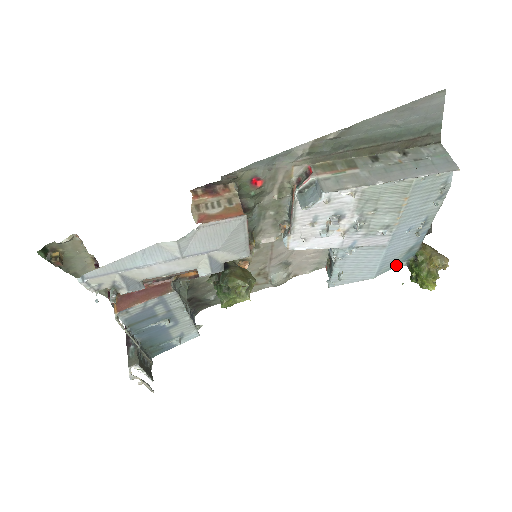
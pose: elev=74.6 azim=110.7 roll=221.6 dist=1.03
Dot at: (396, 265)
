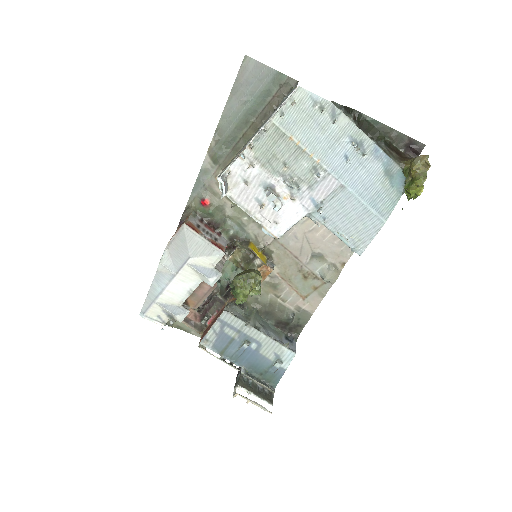
Dot at: (397, 197)
